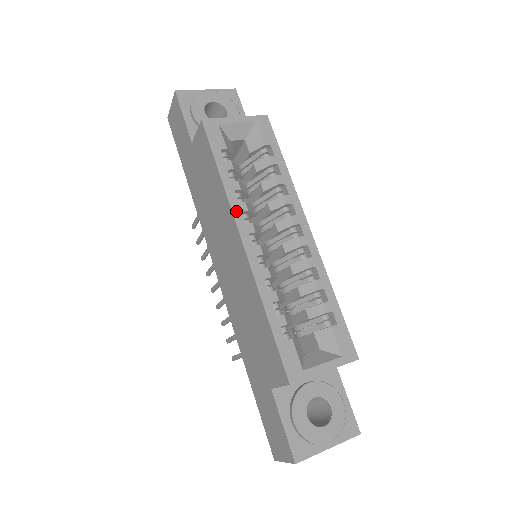
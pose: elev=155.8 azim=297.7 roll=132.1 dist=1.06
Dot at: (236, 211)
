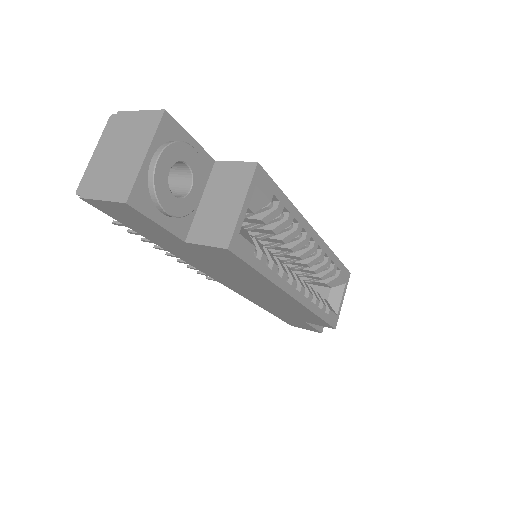
Dot at: (284, 286)
